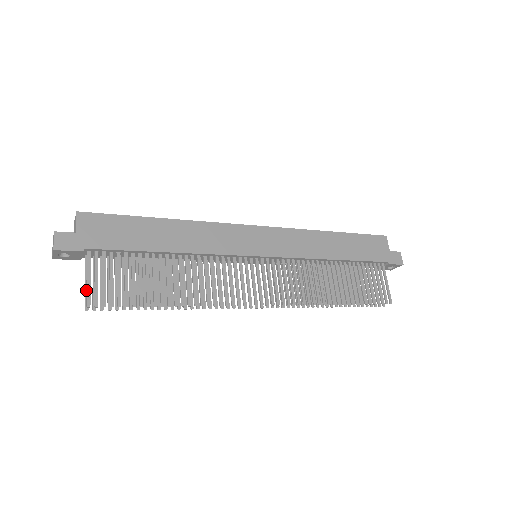
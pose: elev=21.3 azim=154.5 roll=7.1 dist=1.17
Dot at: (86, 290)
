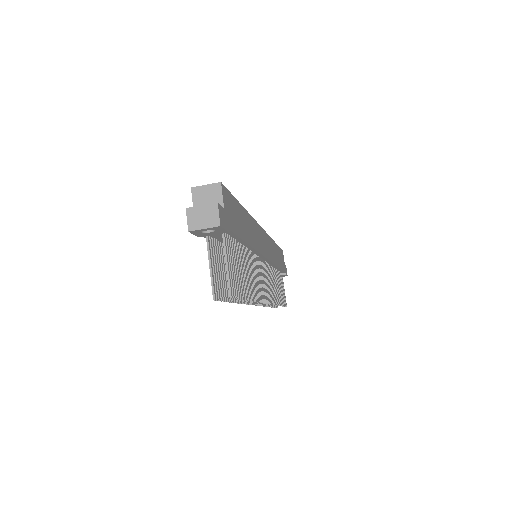
Dot at: (228, 278)
